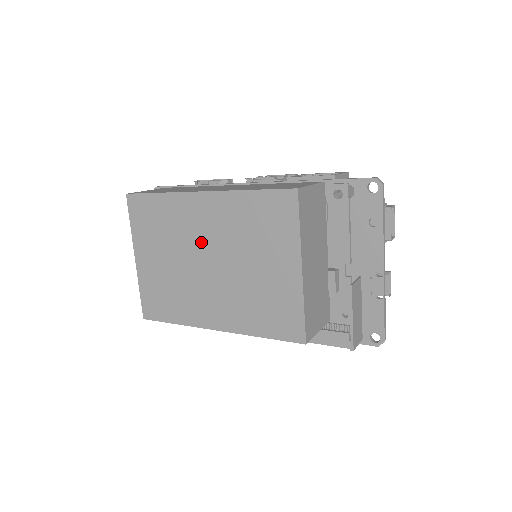
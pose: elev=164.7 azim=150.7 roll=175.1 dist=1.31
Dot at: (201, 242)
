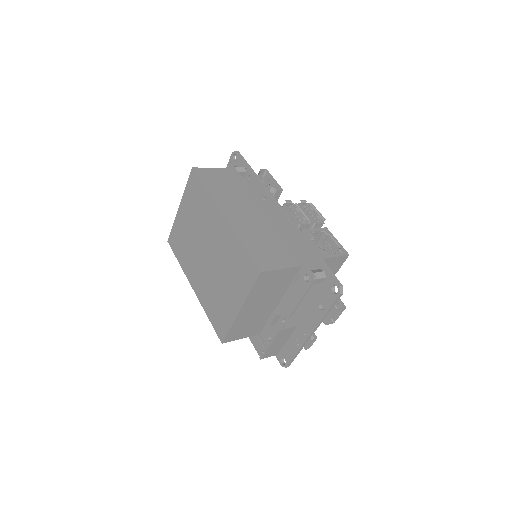
Dot at: (209, 239)
